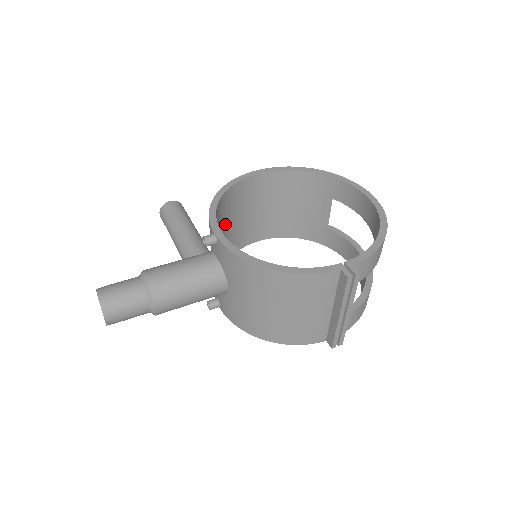
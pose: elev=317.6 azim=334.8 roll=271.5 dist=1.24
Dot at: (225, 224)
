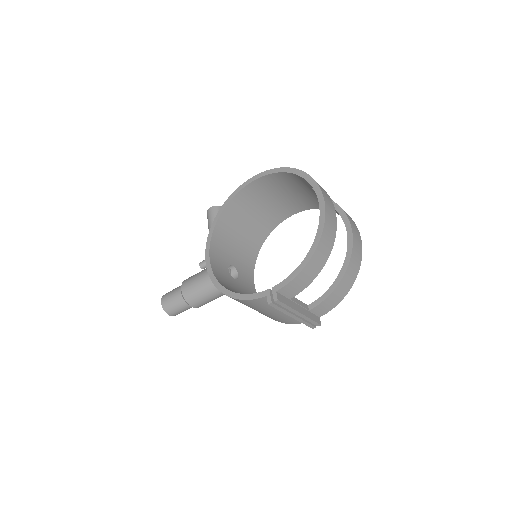
Dot at: (240, 226)
